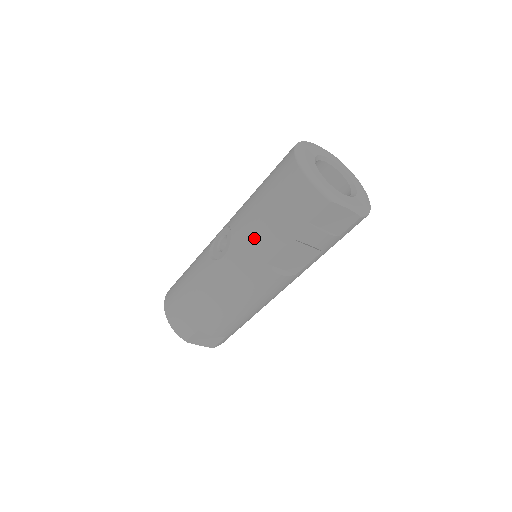
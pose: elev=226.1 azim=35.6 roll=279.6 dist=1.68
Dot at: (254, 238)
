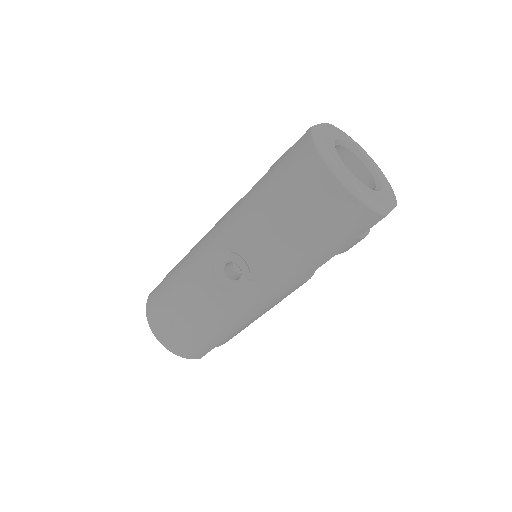
Dot at: (288, 267)
